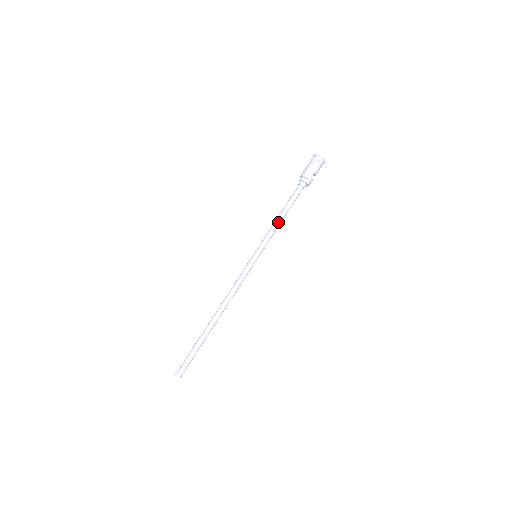
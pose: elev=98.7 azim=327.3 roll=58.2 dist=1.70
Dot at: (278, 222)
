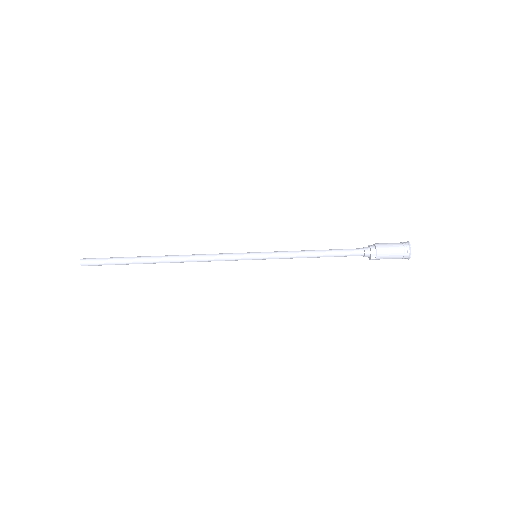
Dot at: (308, 256)
